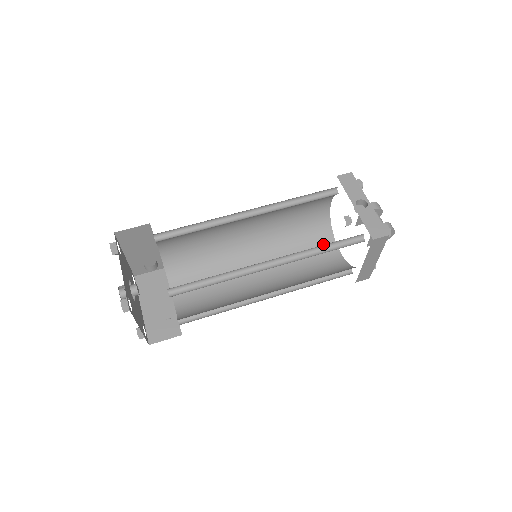
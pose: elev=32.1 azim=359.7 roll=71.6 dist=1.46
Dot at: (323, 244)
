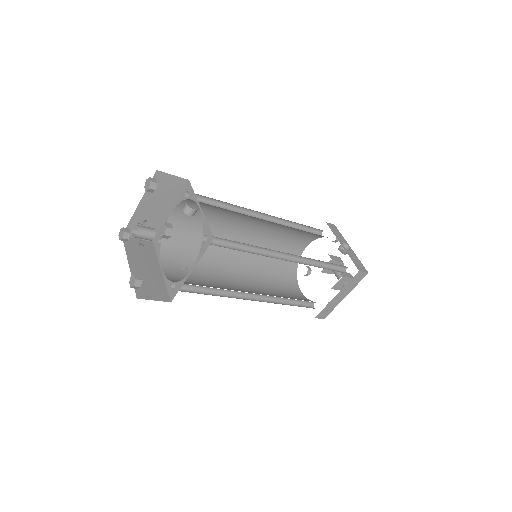
Dot at: (289, 280)
